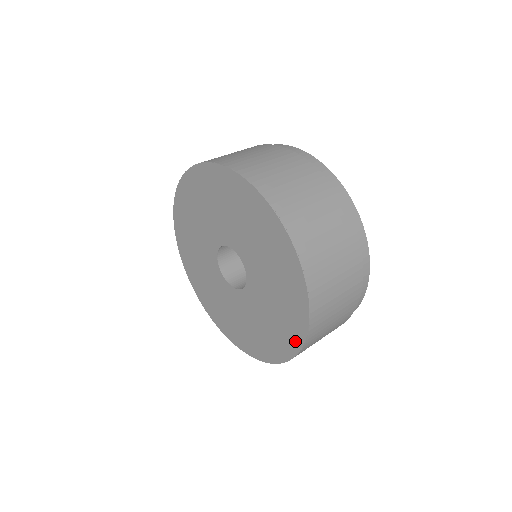
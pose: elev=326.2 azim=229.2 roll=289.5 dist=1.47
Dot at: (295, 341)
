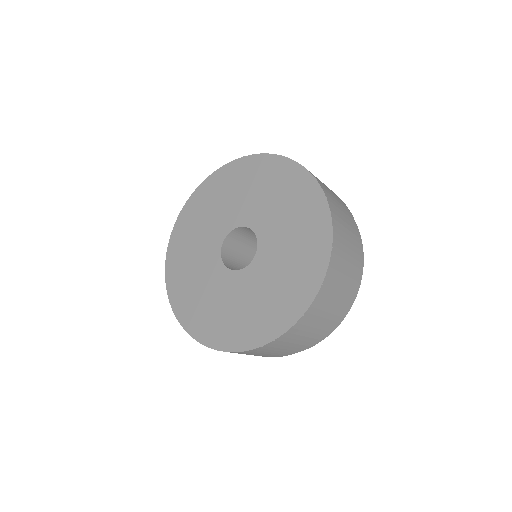
Dot at: (323, 243)
